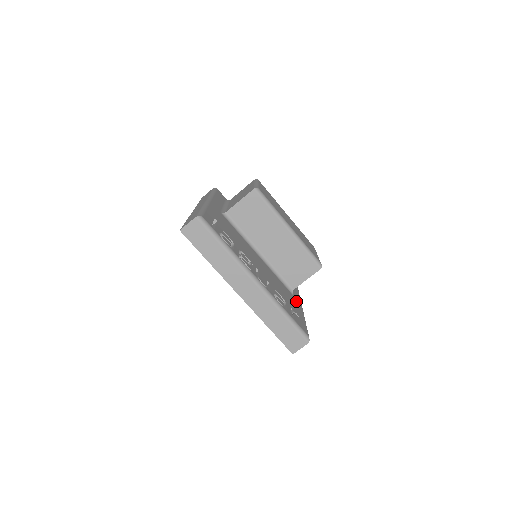
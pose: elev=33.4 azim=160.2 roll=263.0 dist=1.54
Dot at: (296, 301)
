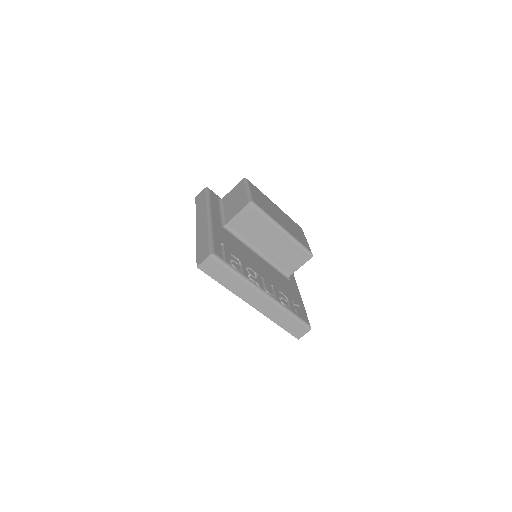
Dot at: (293, 286)
